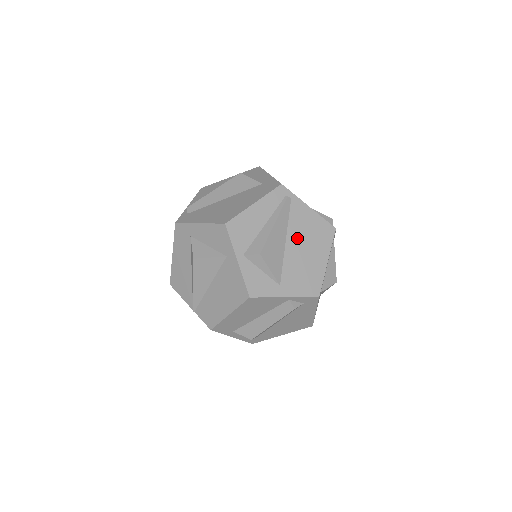
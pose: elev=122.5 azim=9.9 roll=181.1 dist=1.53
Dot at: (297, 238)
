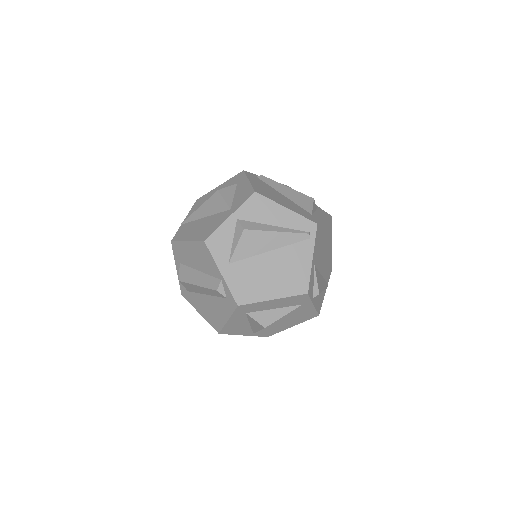
Dot at: (278, 260)
